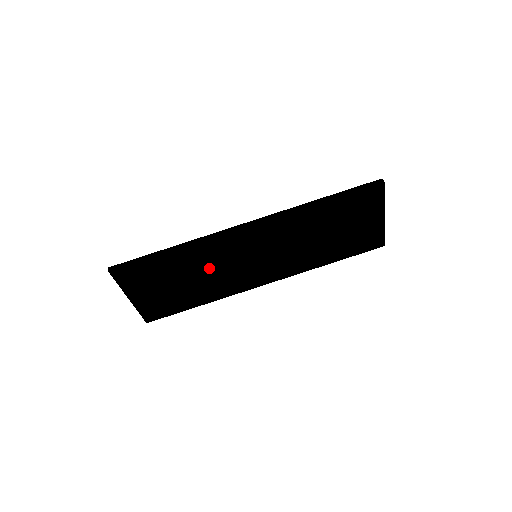
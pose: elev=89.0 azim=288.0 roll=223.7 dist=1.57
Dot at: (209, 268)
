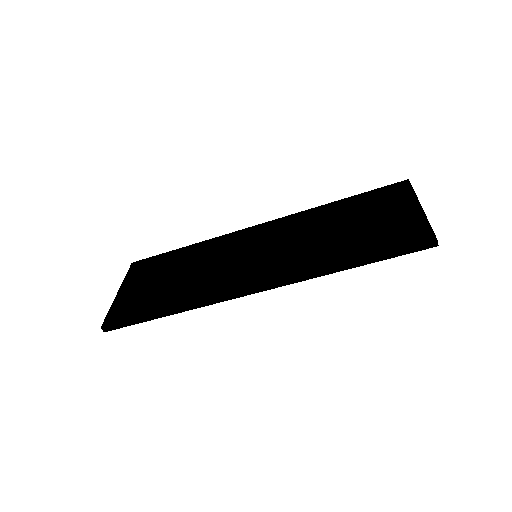
Dot at: occluded
